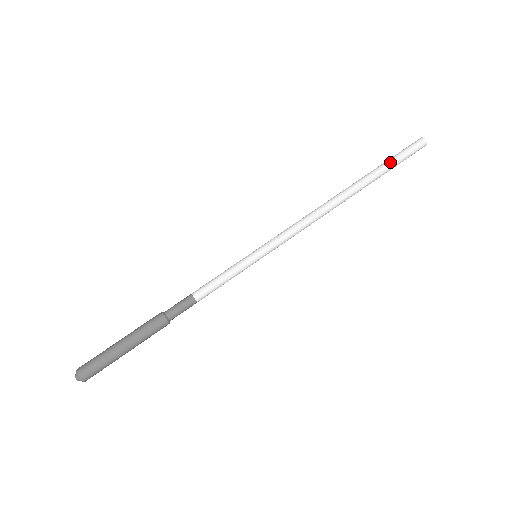
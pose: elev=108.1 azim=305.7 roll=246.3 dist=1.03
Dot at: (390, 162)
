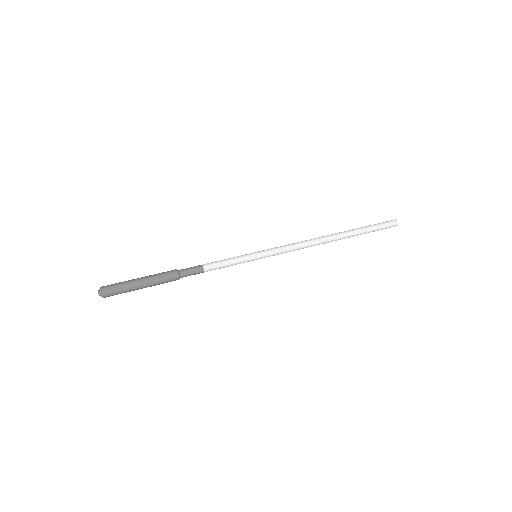
Dot at: (366, 226)
